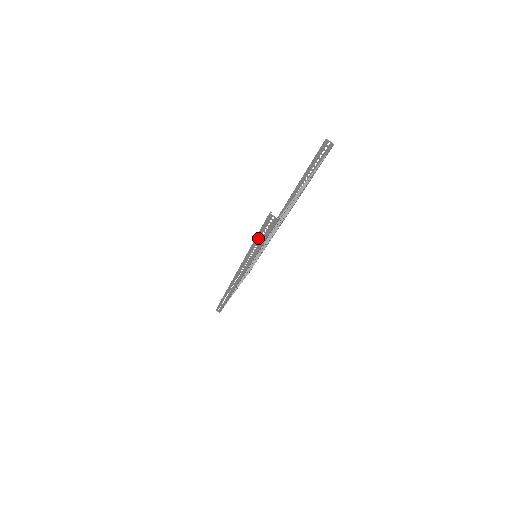
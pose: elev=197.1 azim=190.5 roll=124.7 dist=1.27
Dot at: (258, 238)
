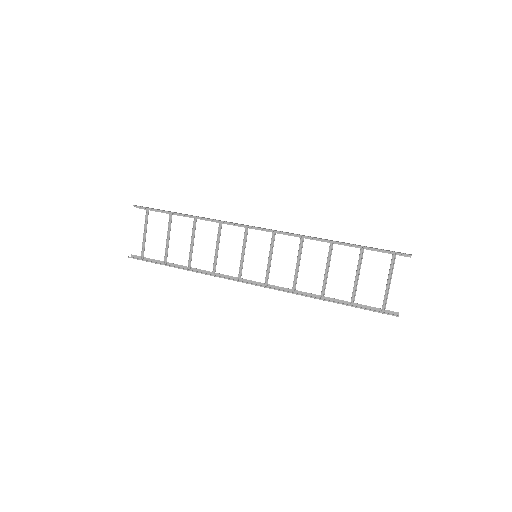
Dot at: occluded
